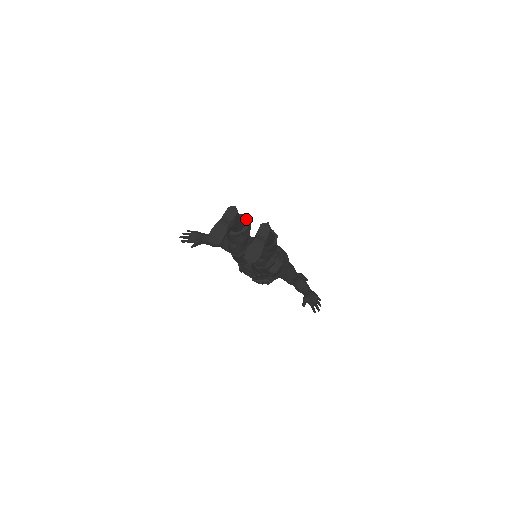
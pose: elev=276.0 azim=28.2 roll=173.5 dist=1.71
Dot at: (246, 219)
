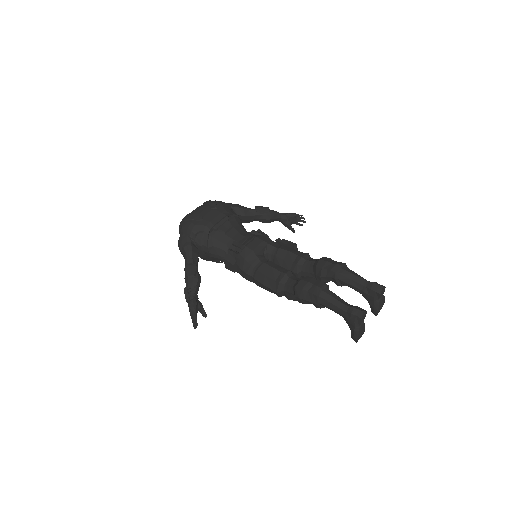
Dot at: (325, 287)
